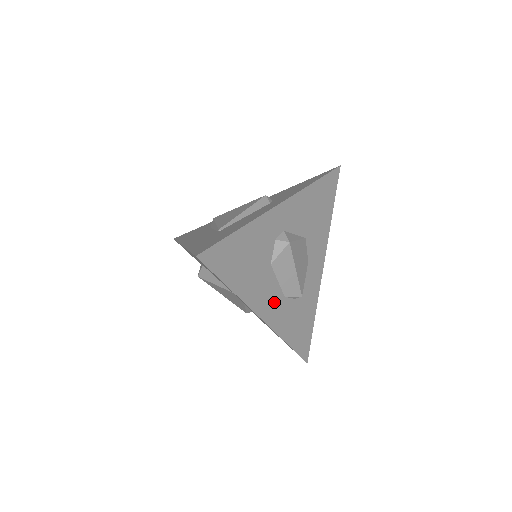
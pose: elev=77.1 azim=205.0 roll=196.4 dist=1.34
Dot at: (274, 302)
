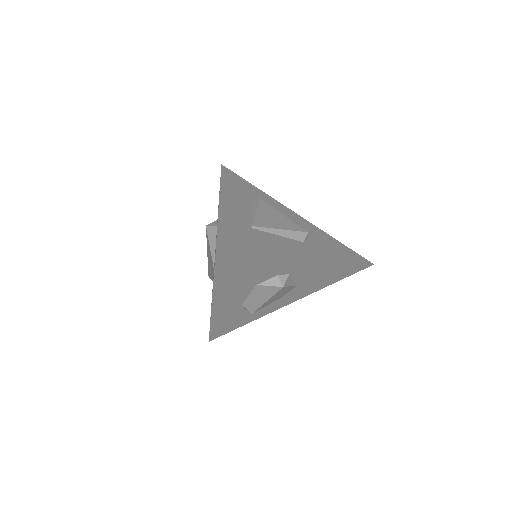
Dot at: (231, 303)
